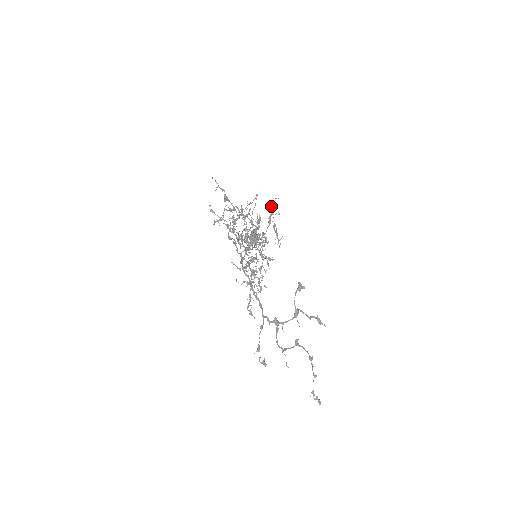
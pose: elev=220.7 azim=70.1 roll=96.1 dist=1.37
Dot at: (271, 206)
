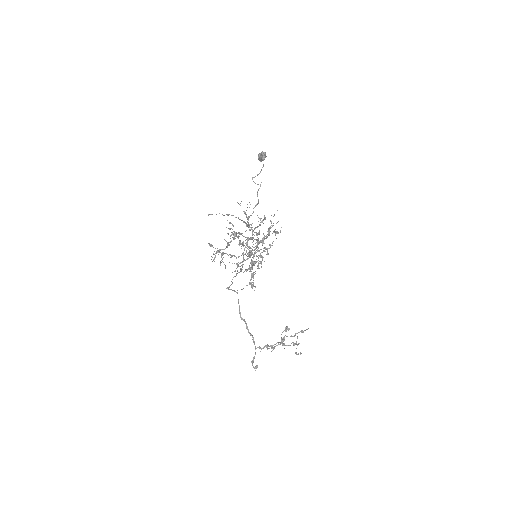
Dot at: occluded
